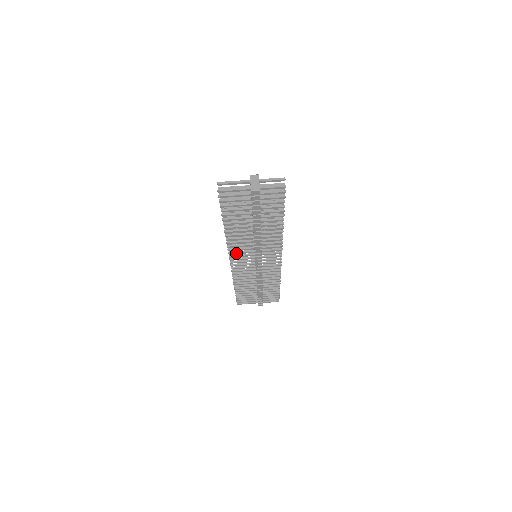
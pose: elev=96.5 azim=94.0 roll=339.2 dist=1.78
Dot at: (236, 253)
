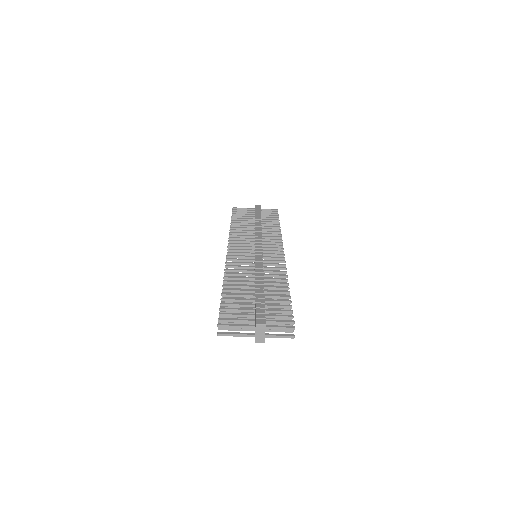
Dot at: occluded
